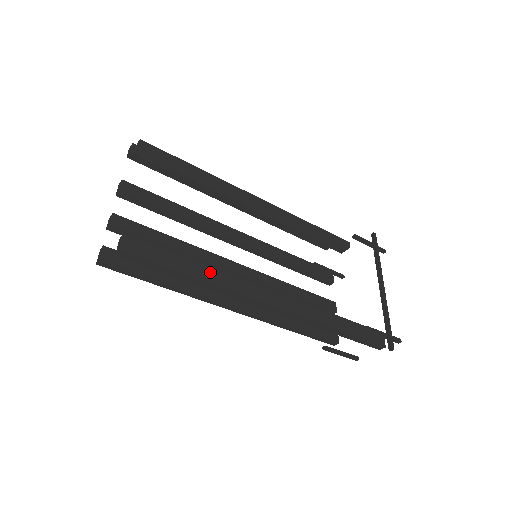
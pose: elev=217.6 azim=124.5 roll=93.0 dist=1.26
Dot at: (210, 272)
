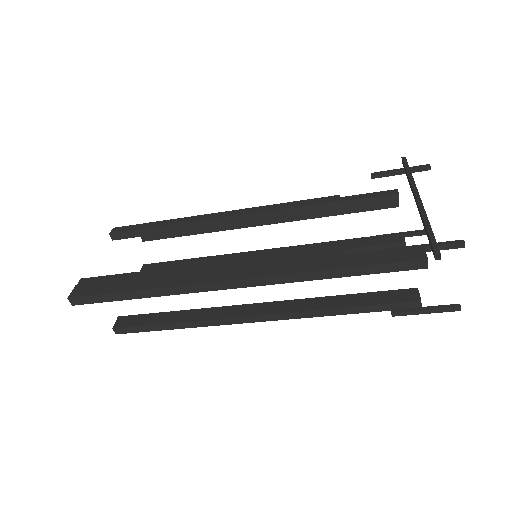
Dot at: (155, 280)
